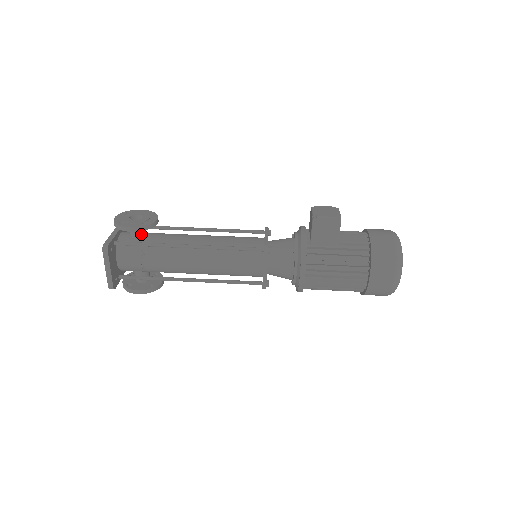
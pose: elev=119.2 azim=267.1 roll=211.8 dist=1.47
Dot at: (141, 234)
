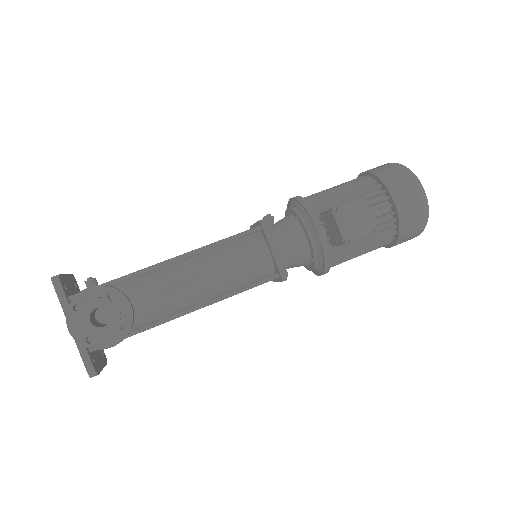
Dot at: occluded
